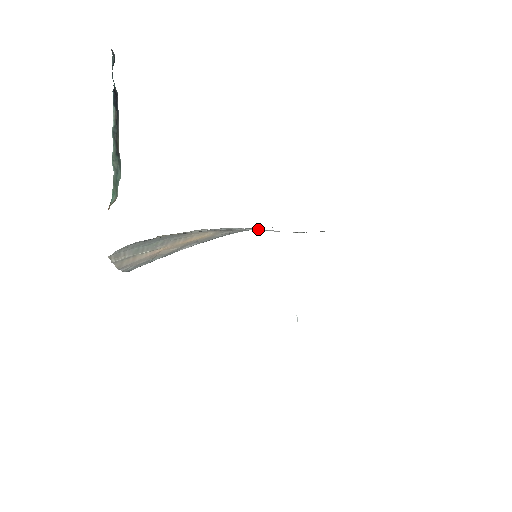
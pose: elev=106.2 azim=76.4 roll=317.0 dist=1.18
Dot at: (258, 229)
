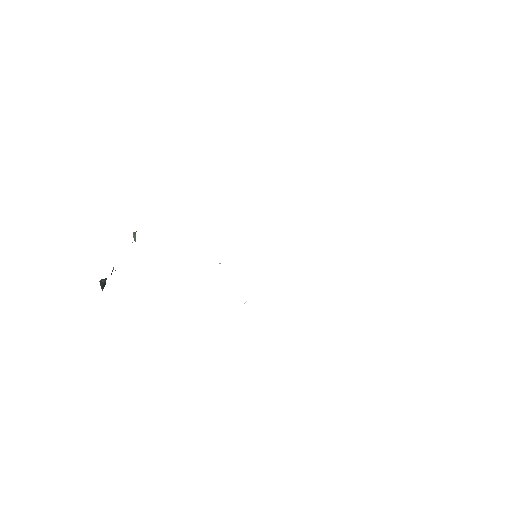
Dot at: occluded
